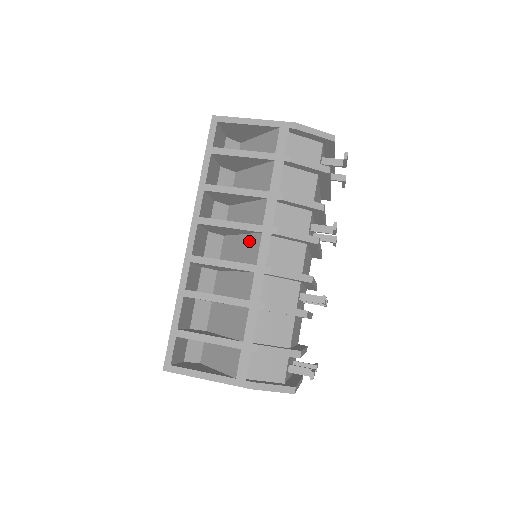
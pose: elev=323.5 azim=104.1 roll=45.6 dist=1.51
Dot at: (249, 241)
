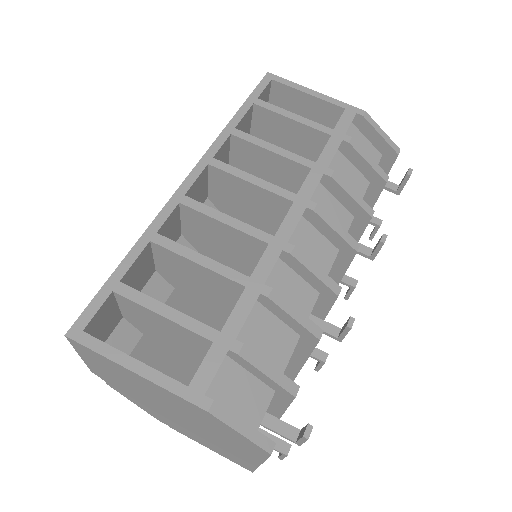
Dot at: (267, 213)
